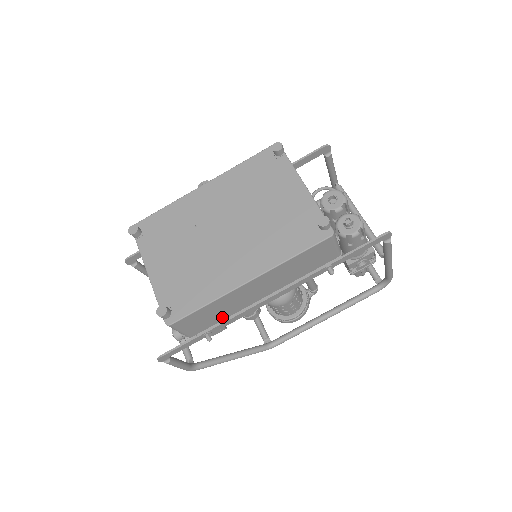
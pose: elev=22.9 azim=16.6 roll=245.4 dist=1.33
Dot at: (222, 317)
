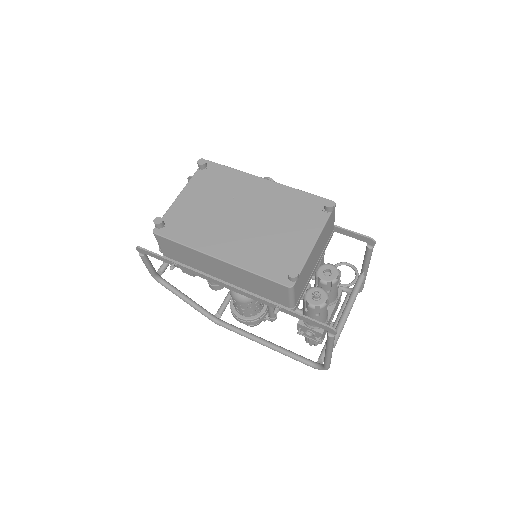
Dot at: (190, 264)
